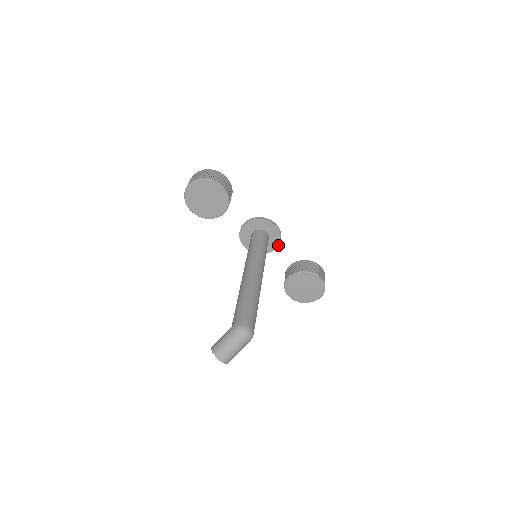
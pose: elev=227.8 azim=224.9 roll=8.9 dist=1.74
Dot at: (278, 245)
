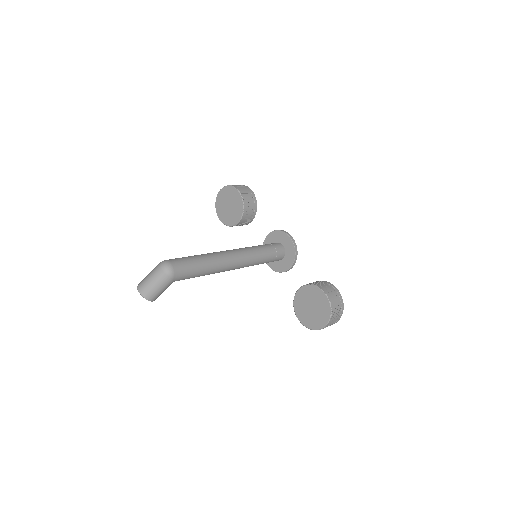
Dot at: (294, 260)
